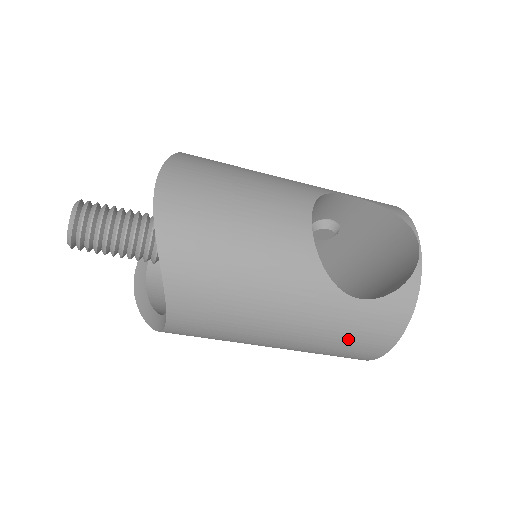
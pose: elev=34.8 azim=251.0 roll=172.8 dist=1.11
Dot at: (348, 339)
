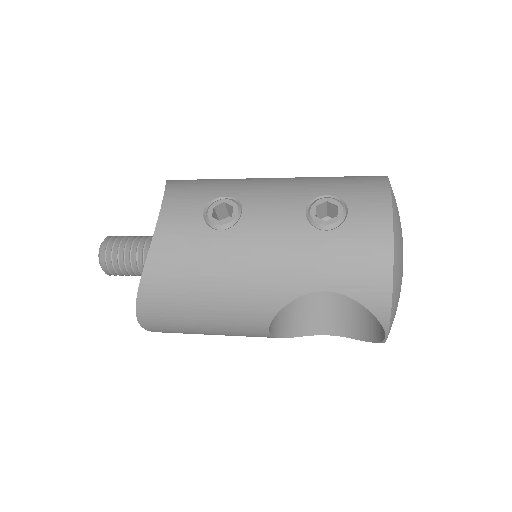
Dot at: occluded
